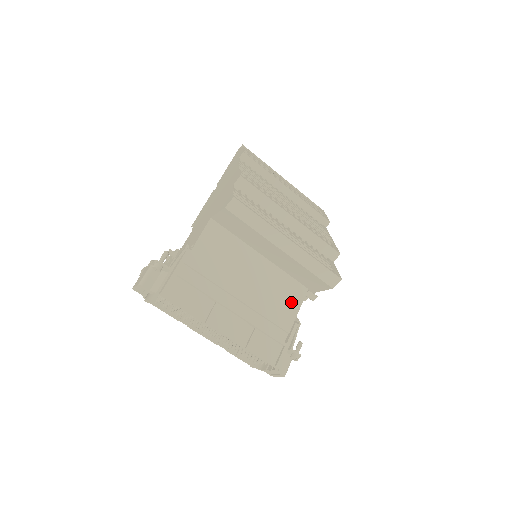
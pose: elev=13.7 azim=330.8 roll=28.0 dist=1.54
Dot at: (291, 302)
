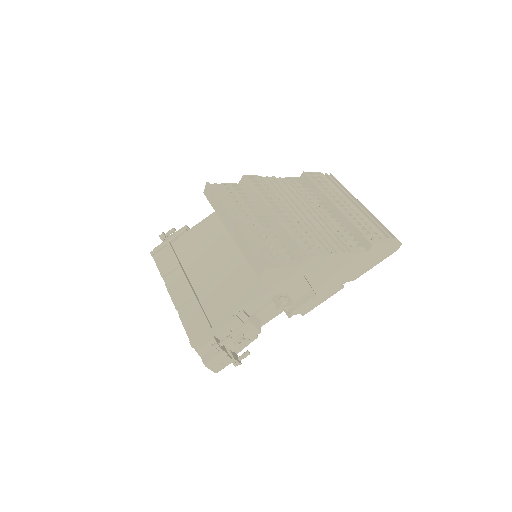
Dot at: (242, 295)
